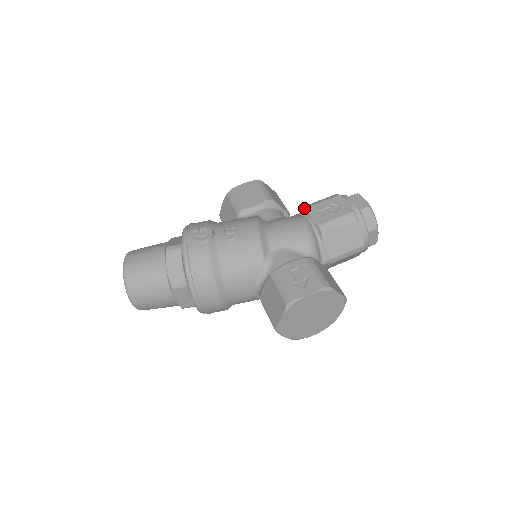
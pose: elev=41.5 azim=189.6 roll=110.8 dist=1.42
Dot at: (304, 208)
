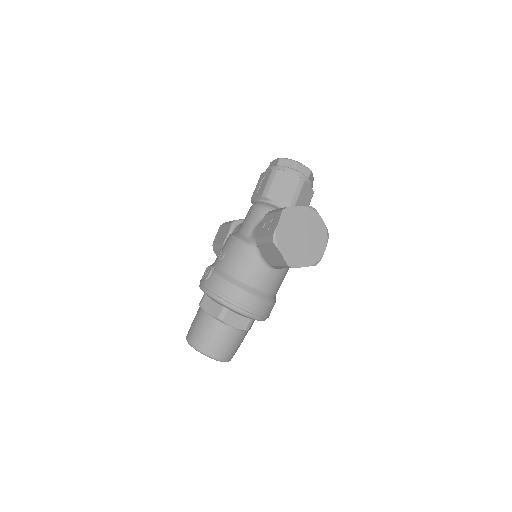
Dot at: (251, 202)
